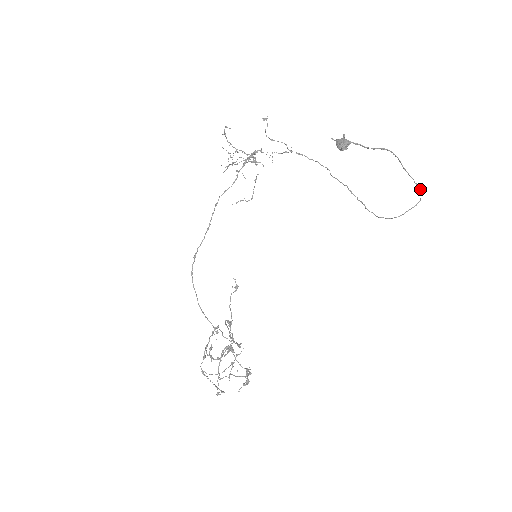
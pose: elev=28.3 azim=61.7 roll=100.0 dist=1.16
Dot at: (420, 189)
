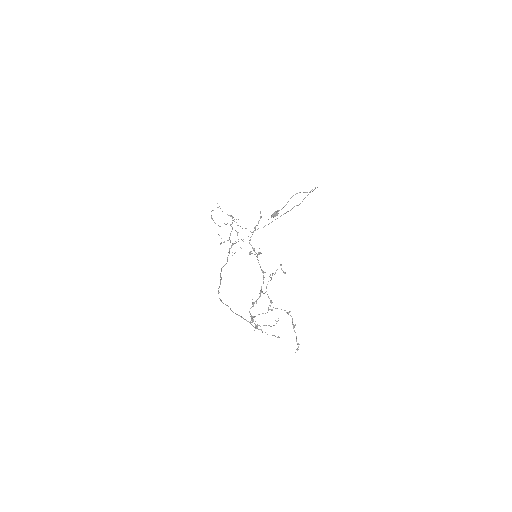
Dot at: occluded
